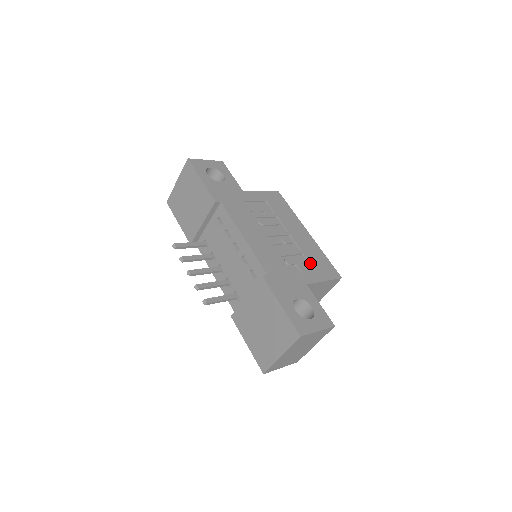
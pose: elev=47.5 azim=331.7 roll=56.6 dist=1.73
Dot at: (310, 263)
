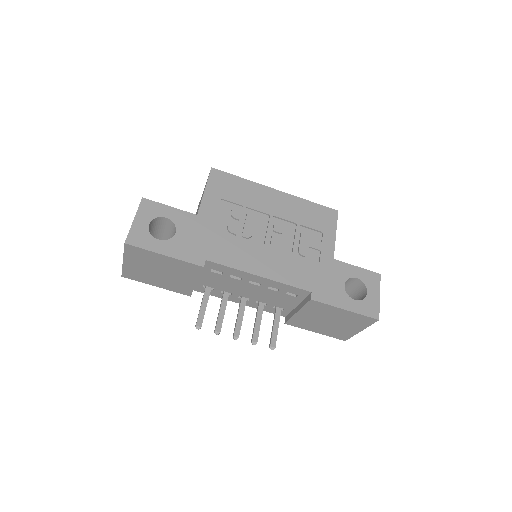
Dot at: (312, 229)
